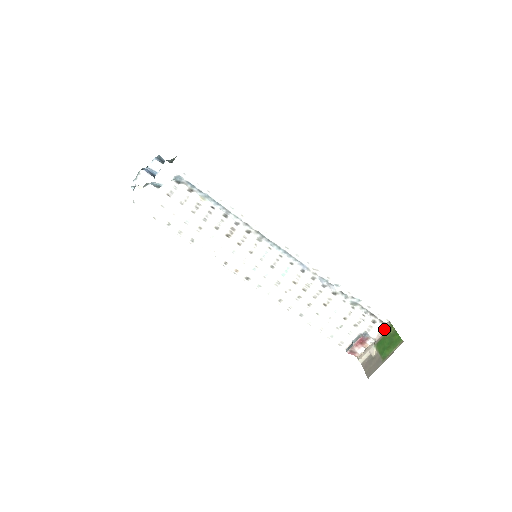
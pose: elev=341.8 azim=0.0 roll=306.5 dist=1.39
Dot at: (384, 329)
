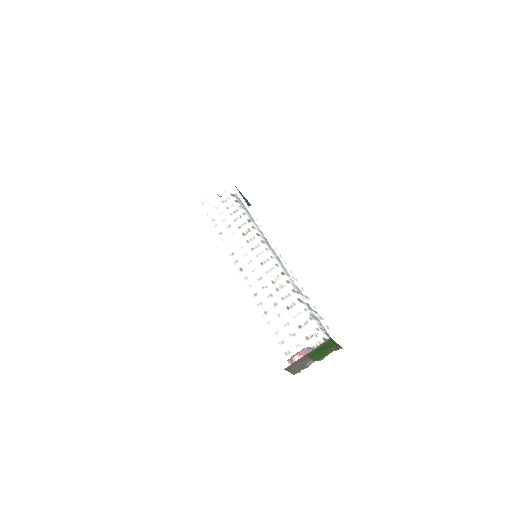
Dot at: (332, 351)
